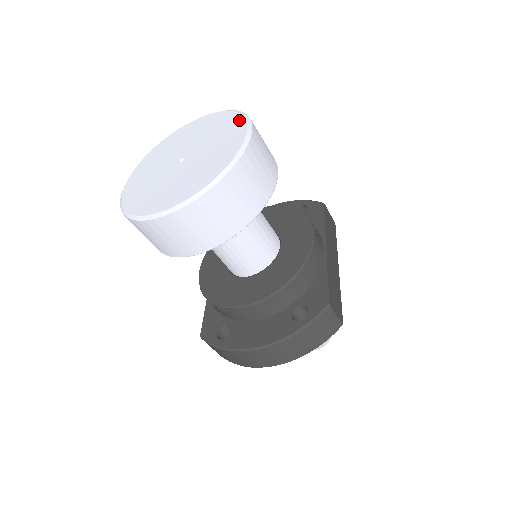
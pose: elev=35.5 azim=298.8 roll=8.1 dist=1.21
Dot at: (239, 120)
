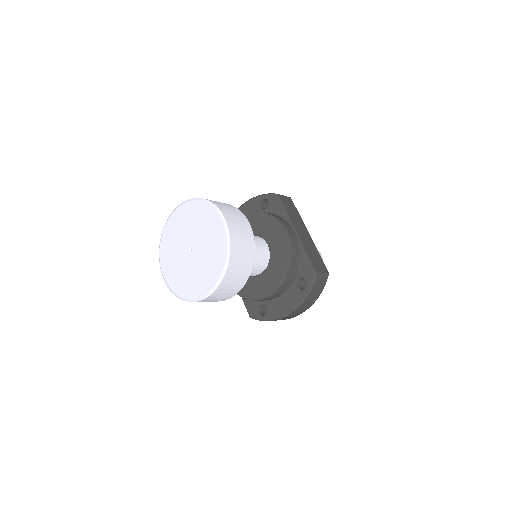
Dot at: (211, 211)
